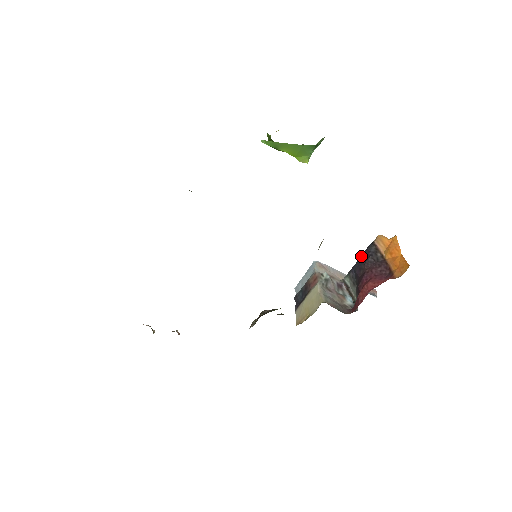
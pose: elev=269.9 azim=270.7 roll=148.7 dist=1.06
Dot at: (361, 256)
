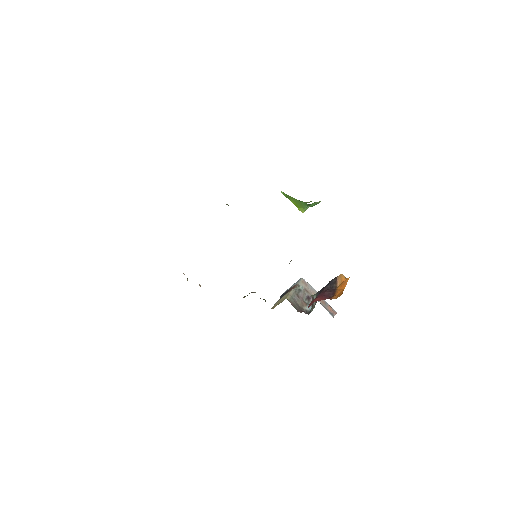
Dot at: (327, 284)
